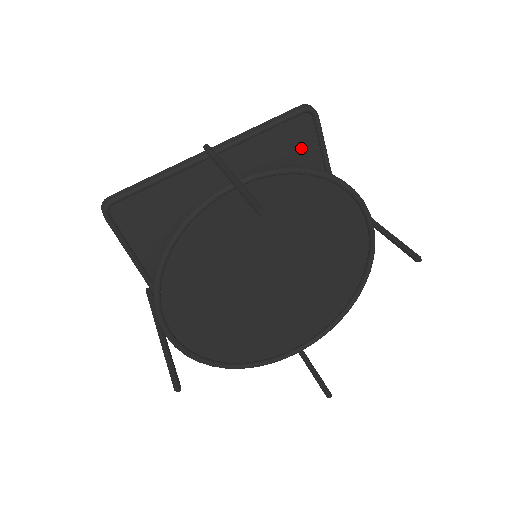
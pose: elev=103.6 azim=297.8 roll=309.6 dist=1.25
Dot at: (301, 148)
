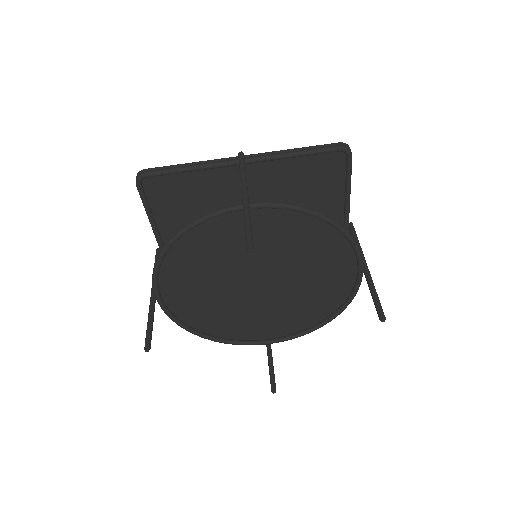
Dot at: (328, 178)
